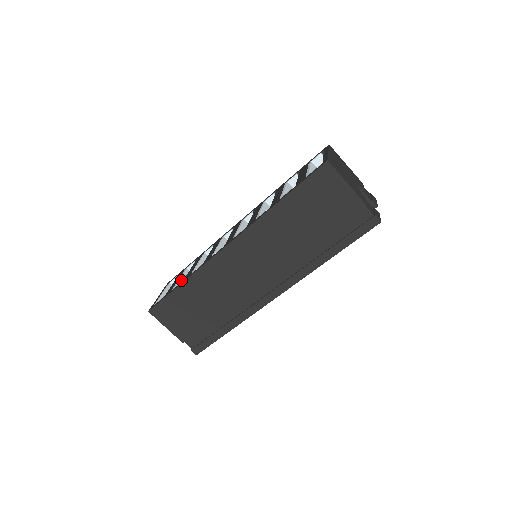
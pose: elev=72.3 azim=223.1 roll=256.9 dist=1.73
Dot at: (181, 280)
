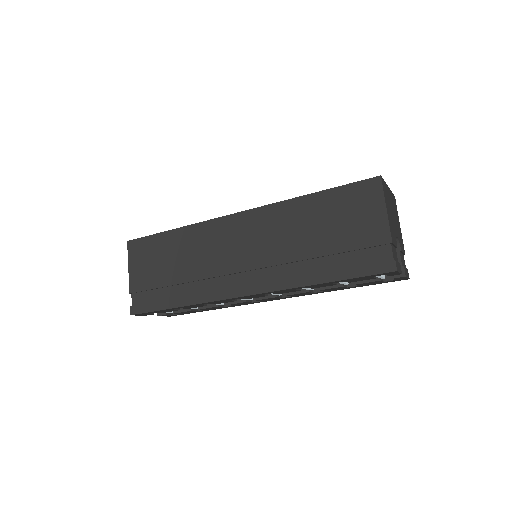
Dot at: occluded
